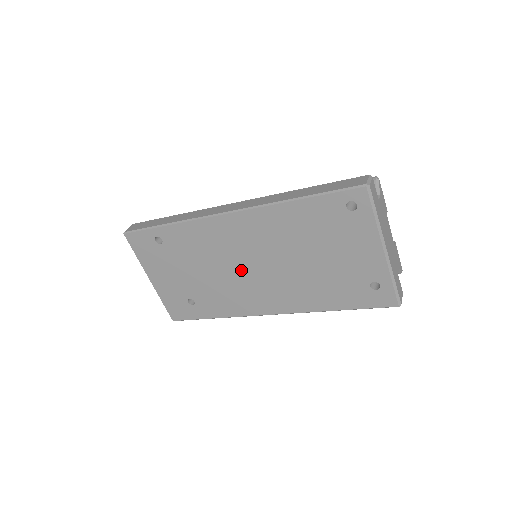
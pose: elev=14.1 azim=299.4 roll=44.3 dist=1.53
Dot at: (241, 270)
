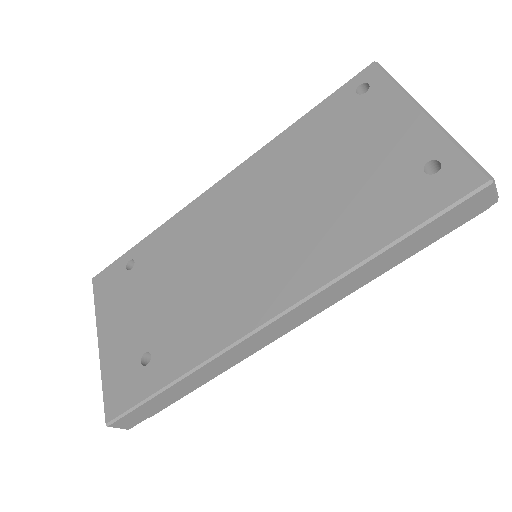
Dot at: (228, 254)
